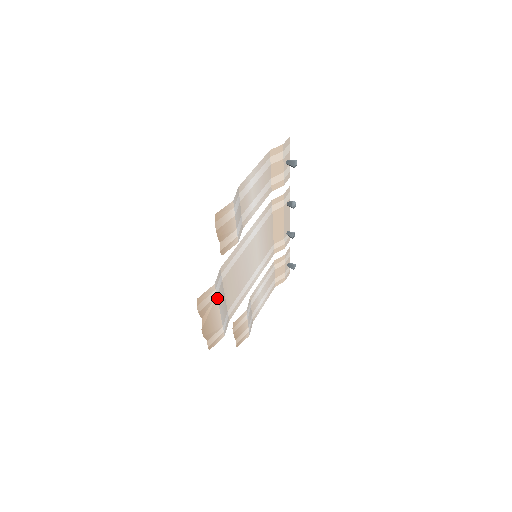
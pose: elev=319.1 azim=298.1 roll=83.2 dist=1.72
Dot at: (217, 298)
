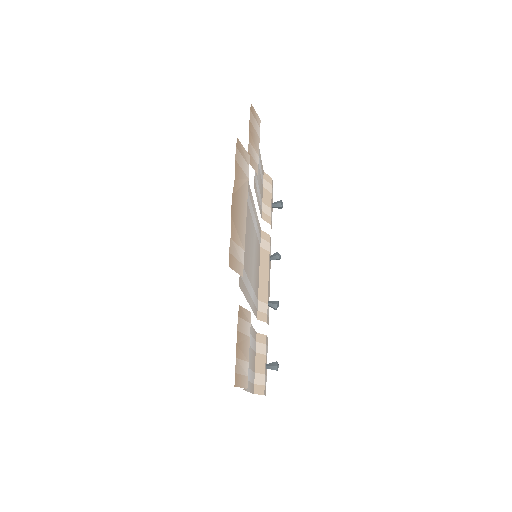
Dot at: (247, 184)
